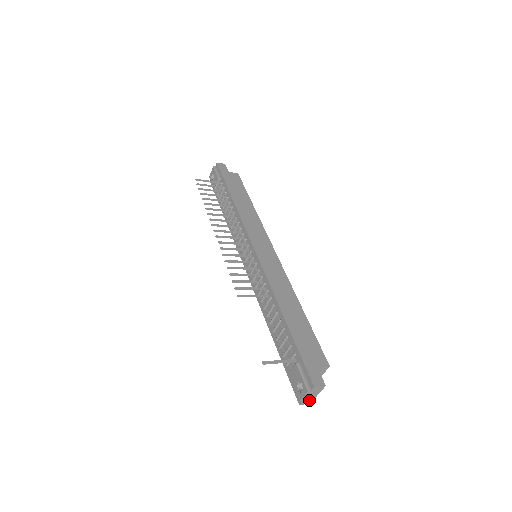
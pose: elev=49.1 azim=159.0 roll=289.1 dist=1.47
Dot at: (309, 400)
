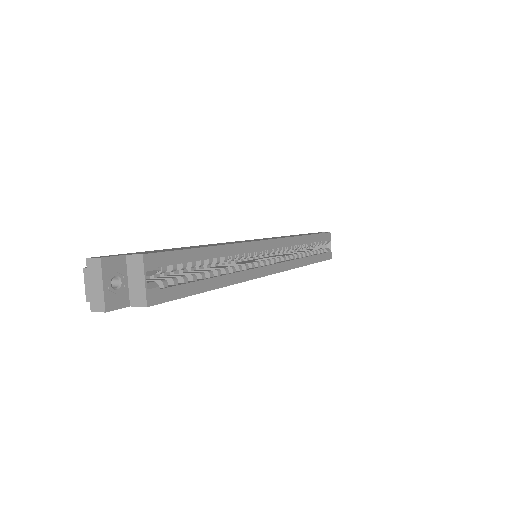
Dot at: (99, 300)
